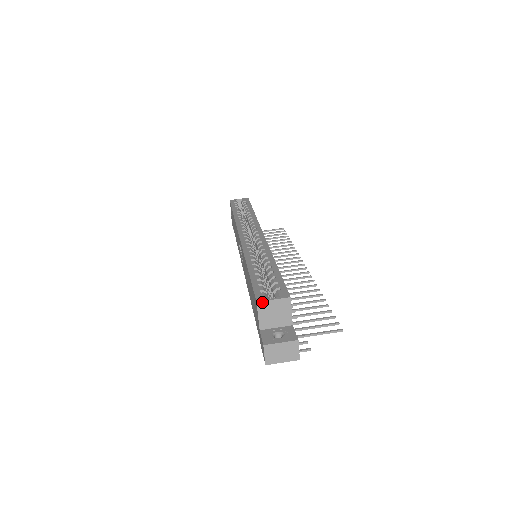
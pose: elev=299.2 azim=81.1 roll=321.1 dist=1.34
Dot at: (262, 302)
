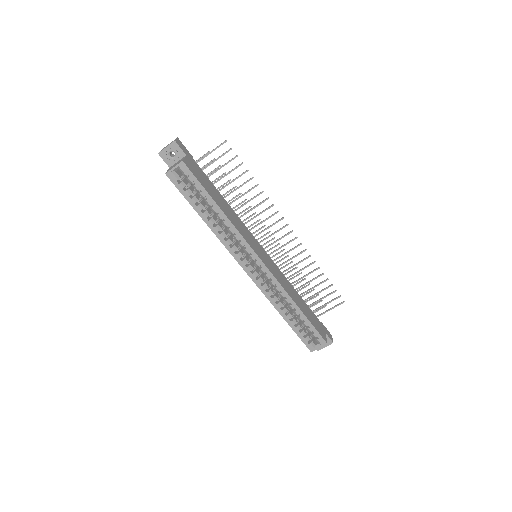
Dot at: occluded
